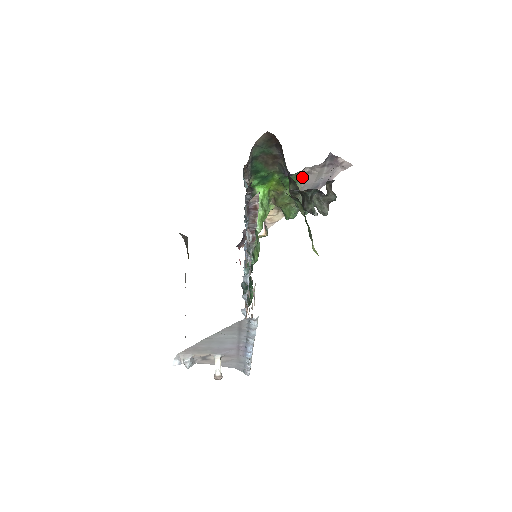
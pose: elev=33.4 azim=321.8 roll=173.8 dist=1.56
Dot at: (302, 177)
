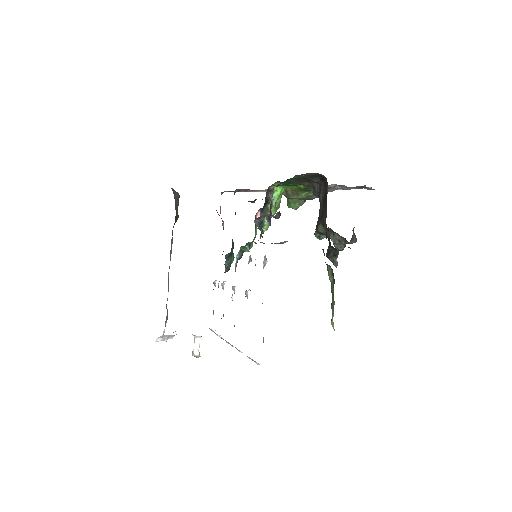
Dot at: occluded
